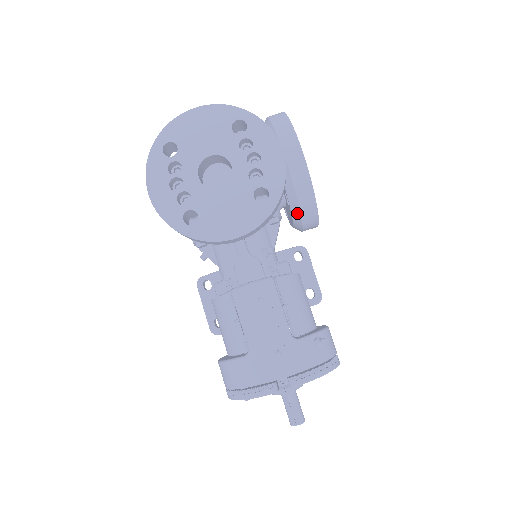
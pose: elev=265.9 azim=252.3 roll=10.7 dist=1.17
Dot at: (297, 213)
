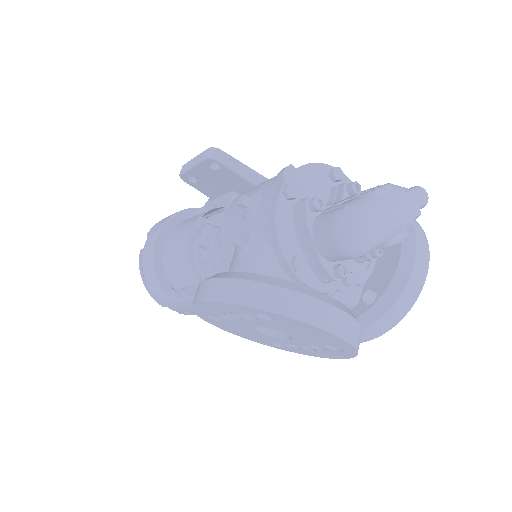
Dot at: occluded
